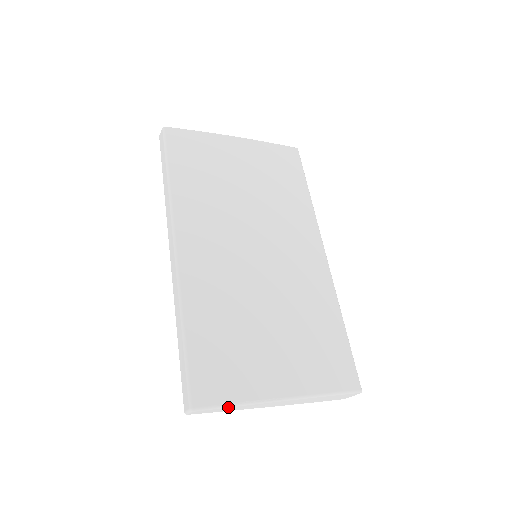
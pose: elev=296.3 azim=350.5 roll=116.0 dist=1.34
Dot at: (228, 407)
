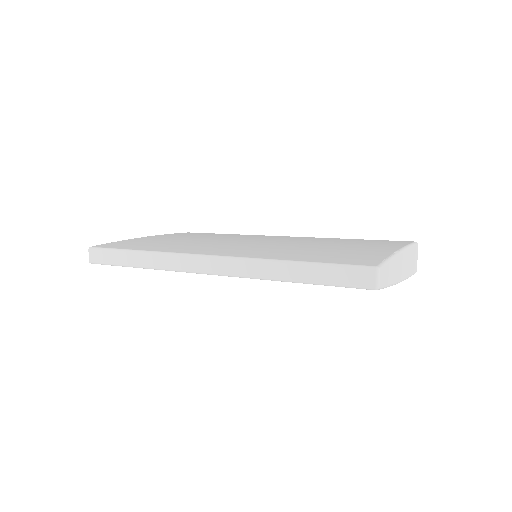
Dot at: (389, 262)
